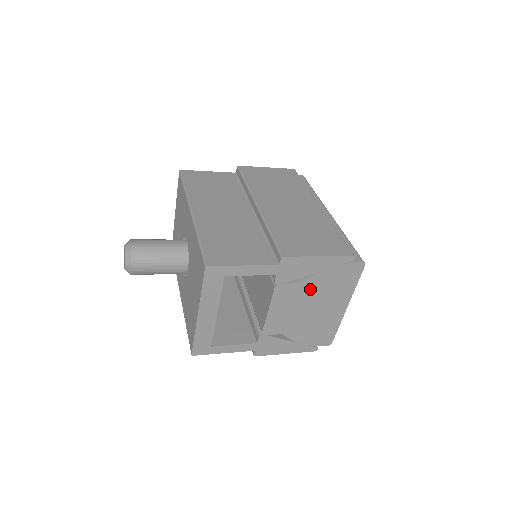
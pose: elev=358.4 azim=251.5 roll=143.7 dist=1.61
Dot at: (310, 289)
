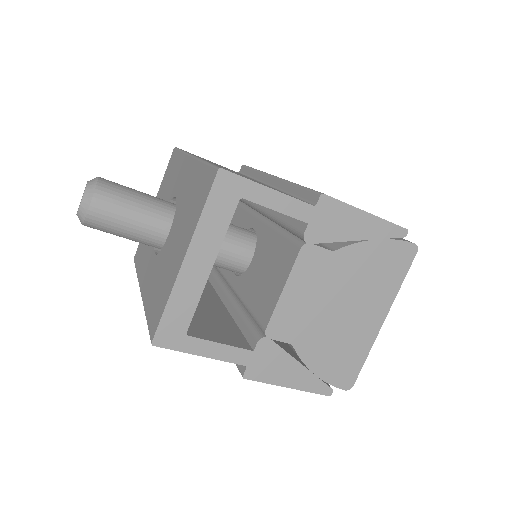
Dot at: (345, 269)
